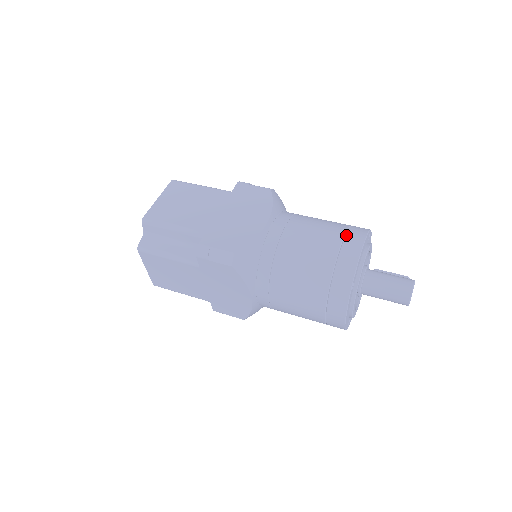
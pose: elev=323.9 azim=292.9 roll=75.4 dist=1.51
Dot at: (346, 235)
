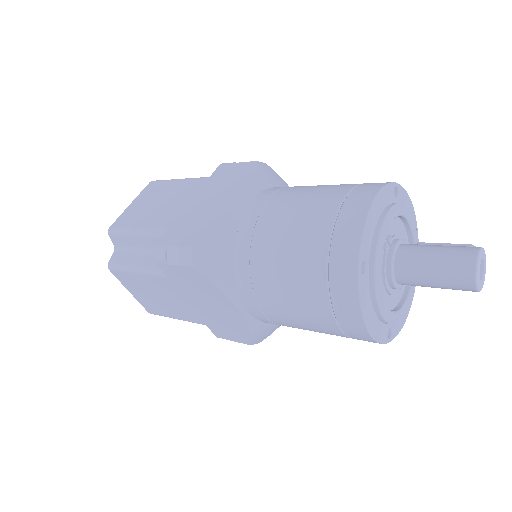
Dot at: (349, 194)
